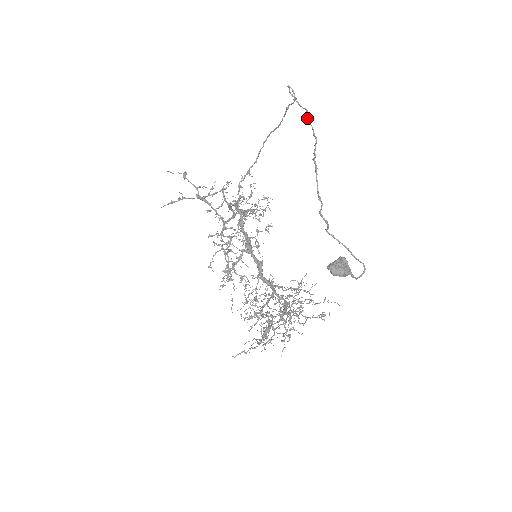
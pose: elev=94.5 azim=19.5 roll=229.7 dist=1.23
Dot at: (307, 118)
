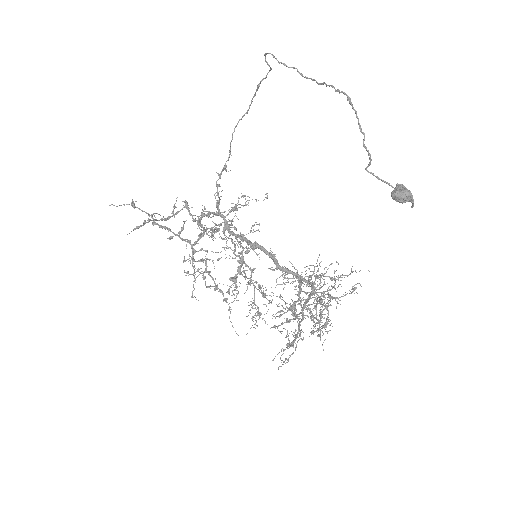
Dot at: (301, 74)
